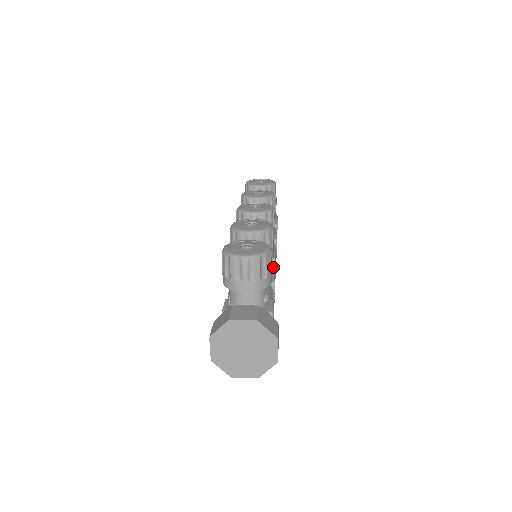
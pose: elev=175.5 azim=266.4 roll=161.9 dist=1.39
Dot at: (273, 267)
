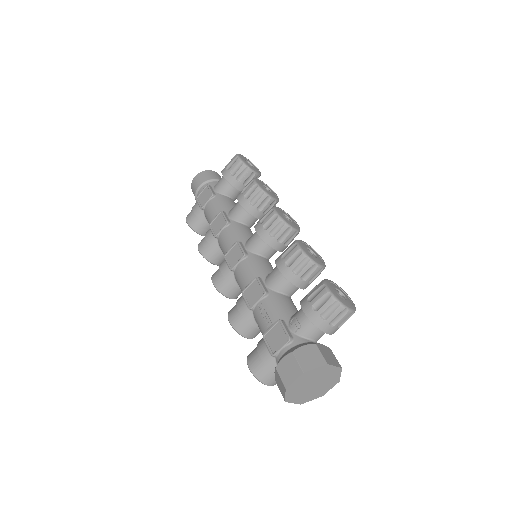
Dot at: occluded
